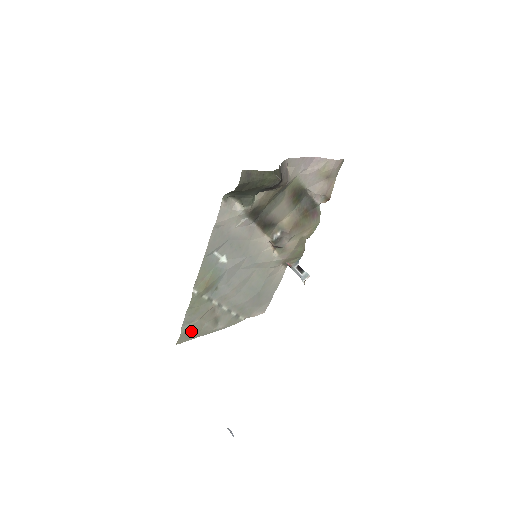
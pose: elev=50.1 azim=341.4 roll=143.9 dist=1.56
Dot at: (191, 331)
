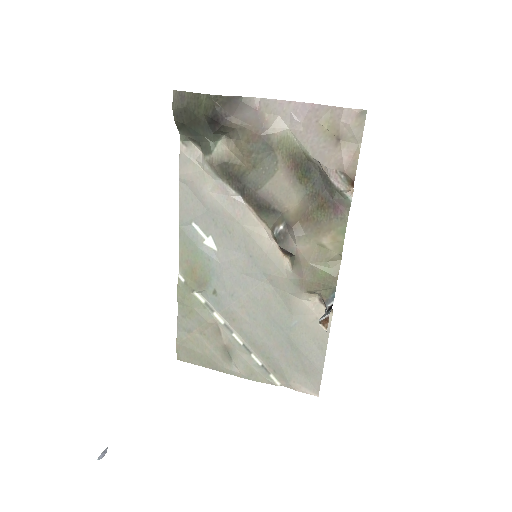
Dot at: (192, 347)
